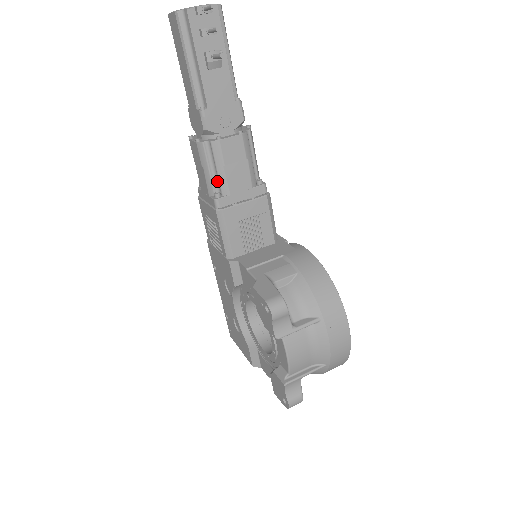
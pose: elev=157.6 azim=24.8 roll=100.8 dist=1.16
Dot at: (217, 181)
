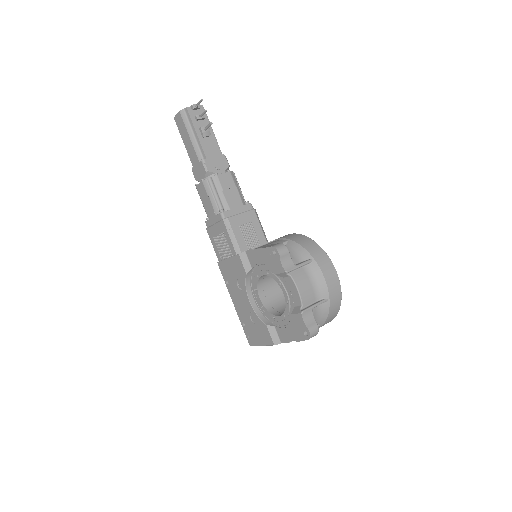
Dot at: (220, 203)
